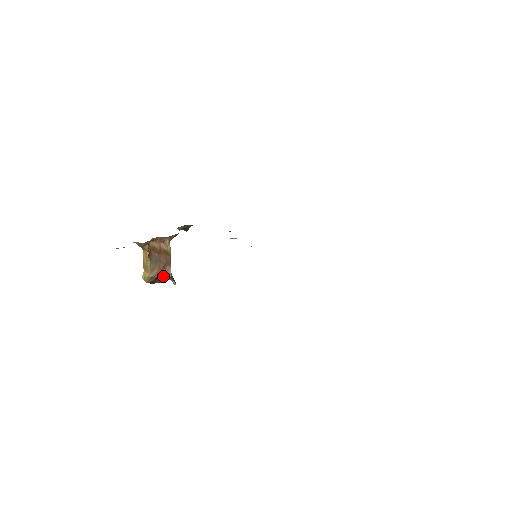
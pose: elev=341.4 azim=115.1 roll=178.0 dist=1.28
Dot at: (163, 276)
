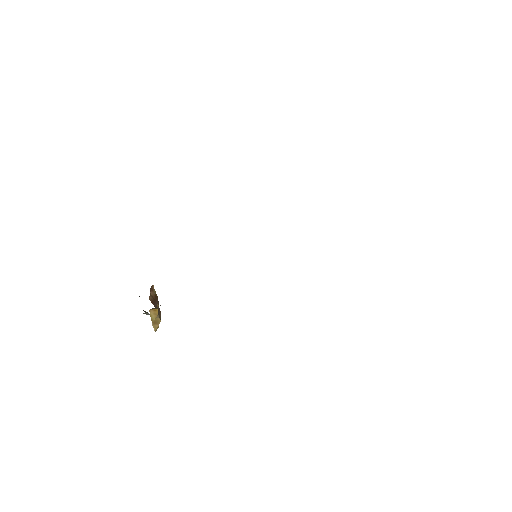
Dot at: occluded
